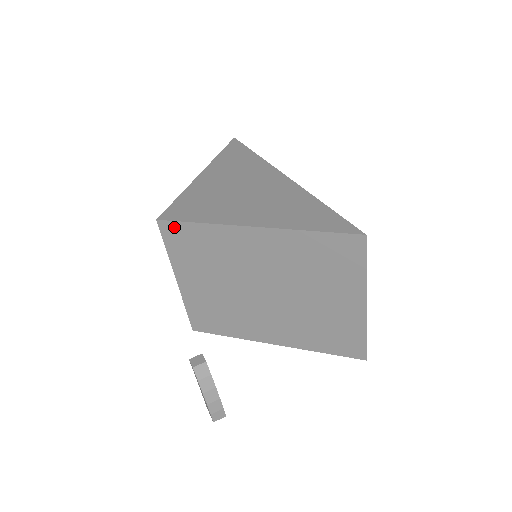
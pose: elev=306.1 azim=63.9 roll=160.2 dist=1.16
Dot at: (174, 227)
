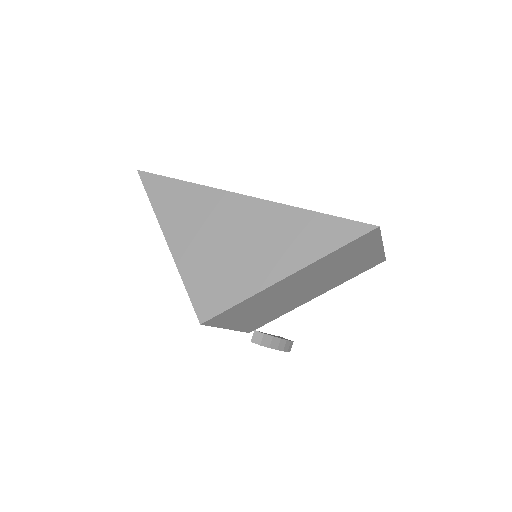
Dot at: (218, 317)
